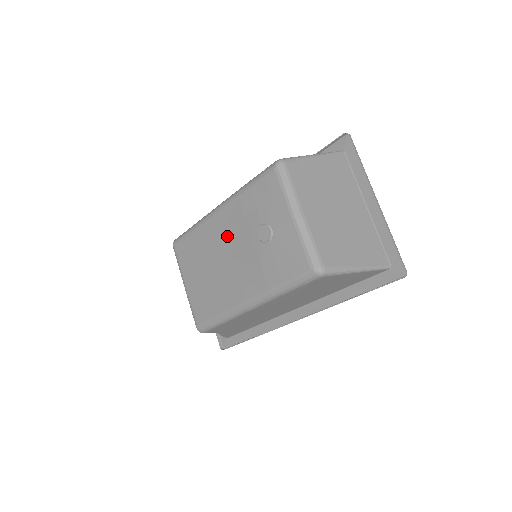
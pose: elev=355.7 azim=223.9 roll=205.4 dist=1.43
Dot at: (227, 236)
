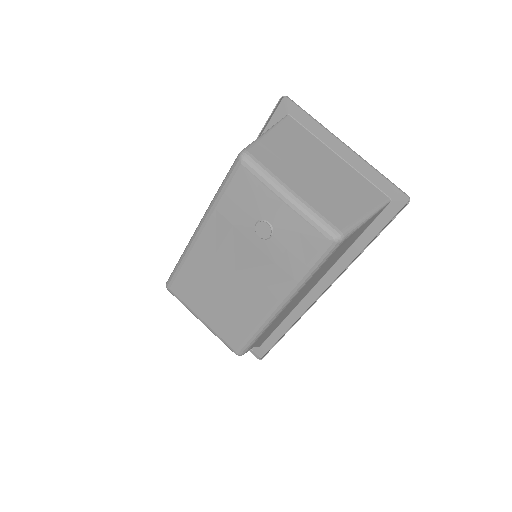
Dot at: (223, 252)
